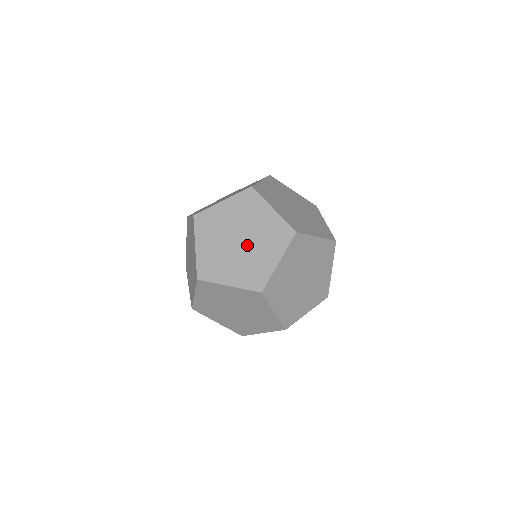
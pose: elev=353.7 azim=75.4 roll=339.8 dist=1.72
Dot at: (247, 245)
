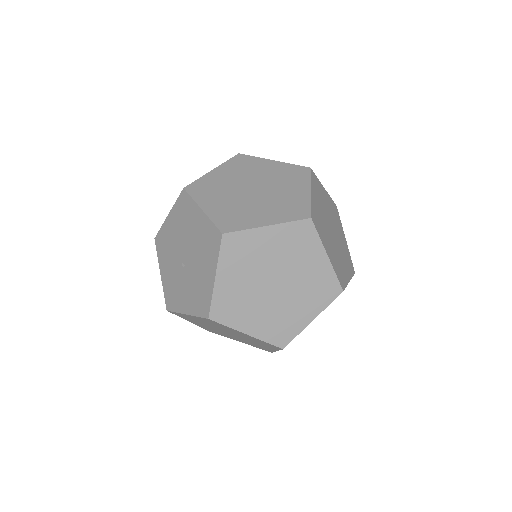
Dot at: (265, 190)
